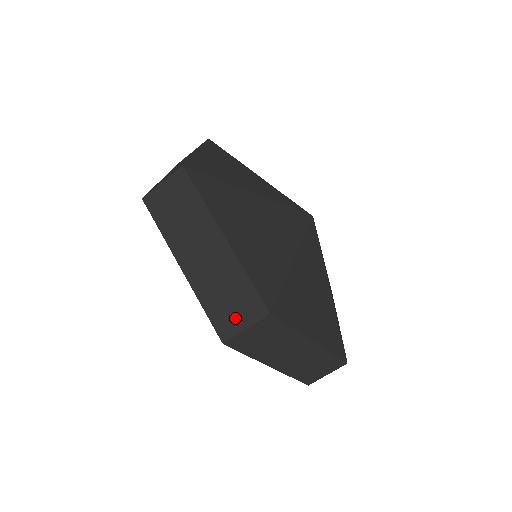
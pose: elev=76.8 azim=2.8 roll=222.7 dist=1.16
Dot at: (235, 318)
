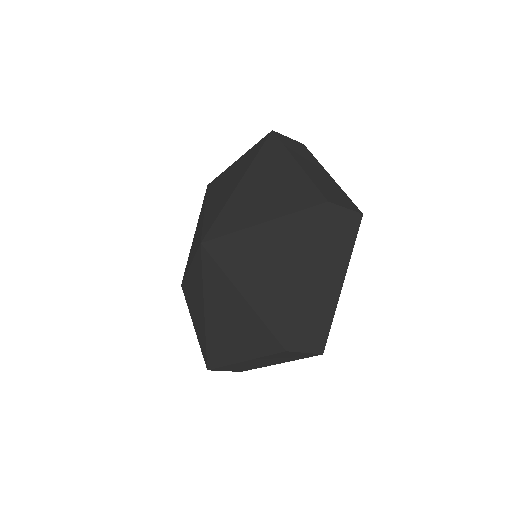
Dot at: (306, 341)
